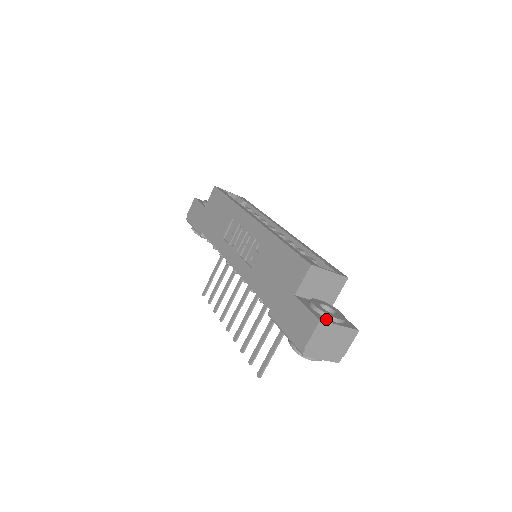
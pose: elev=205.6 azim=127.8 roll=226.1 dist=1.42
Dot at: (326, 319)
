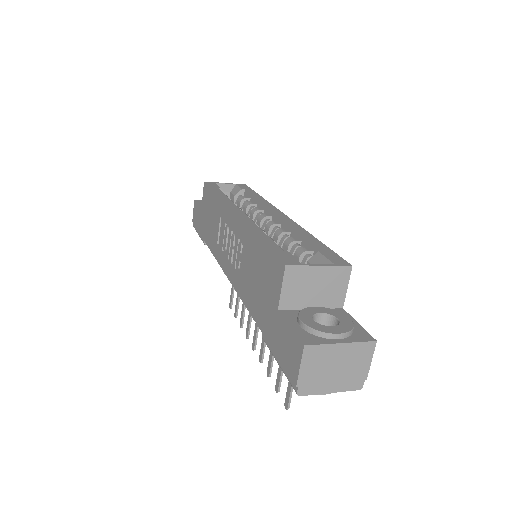
Dot at: (317, 339)
